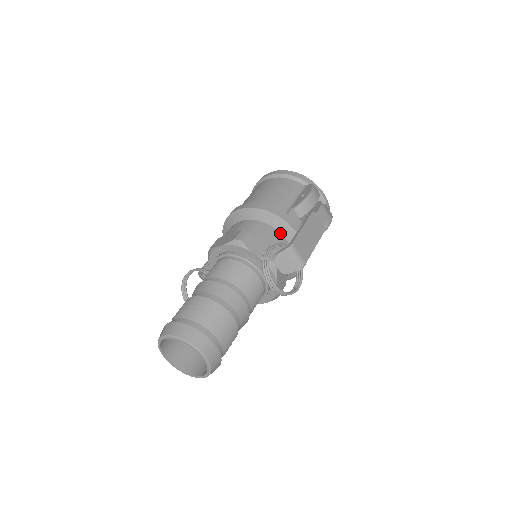
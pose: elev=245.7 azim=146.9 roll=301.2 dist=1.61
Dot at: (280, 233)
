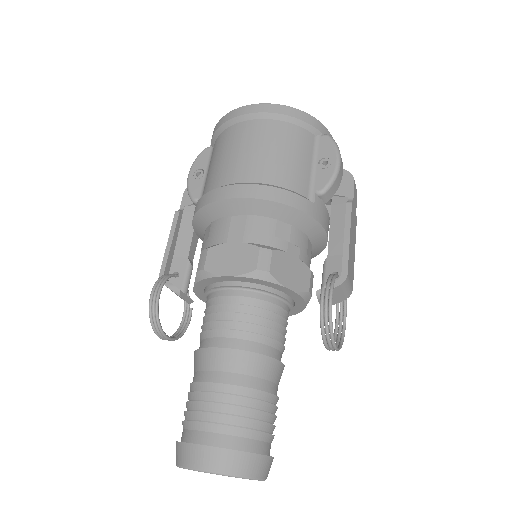
Dot at: (304, 234)
